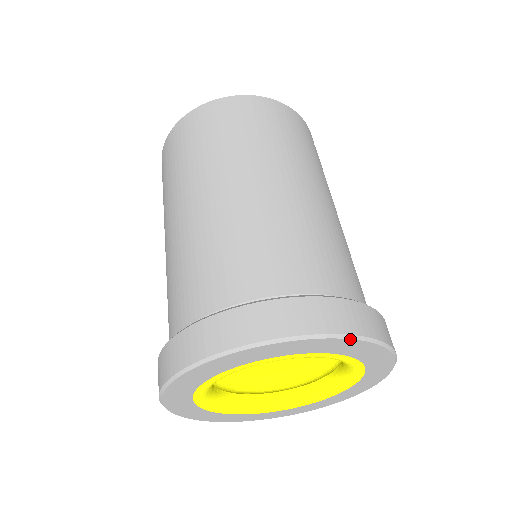
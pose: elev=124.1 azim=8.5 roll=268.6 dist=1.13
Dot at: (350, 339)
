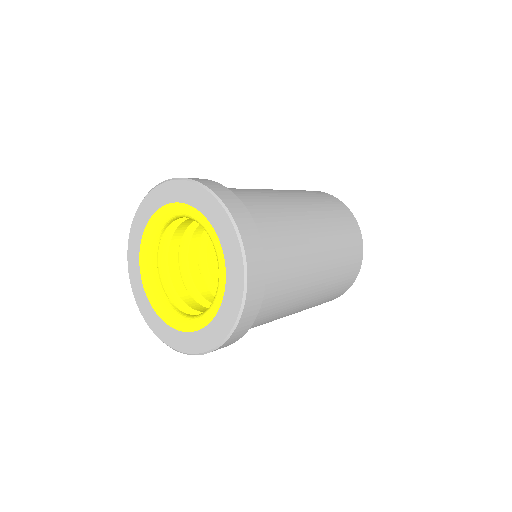
Dot at: (239, 243)
